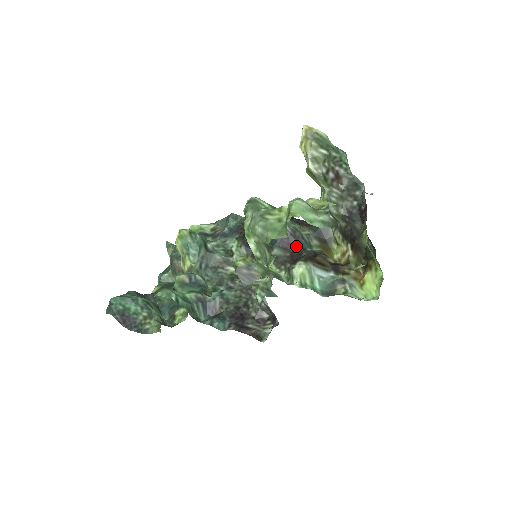
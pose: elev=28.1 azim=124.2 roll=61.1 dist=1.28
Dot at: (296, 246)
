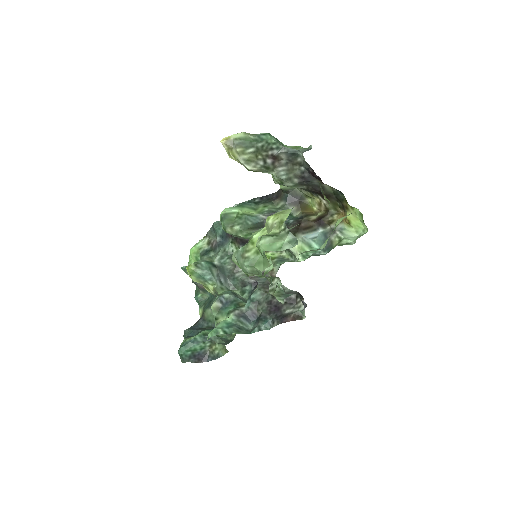
Dot at: occluded
